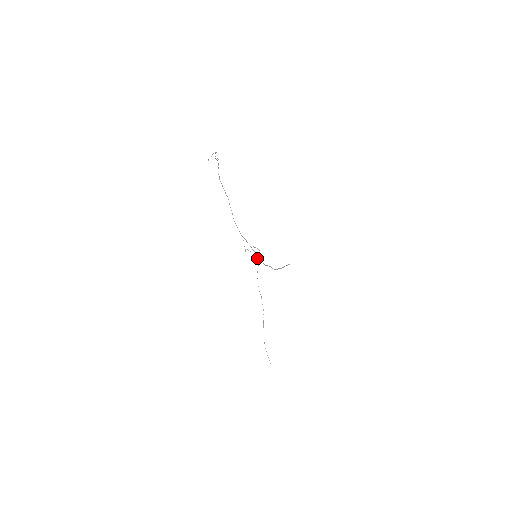
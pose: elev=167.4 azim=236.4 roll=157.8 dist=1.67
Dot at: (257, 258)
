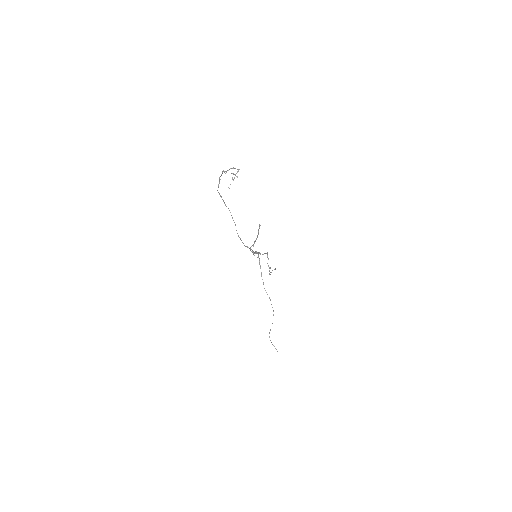
Dot at: (257, 257)
